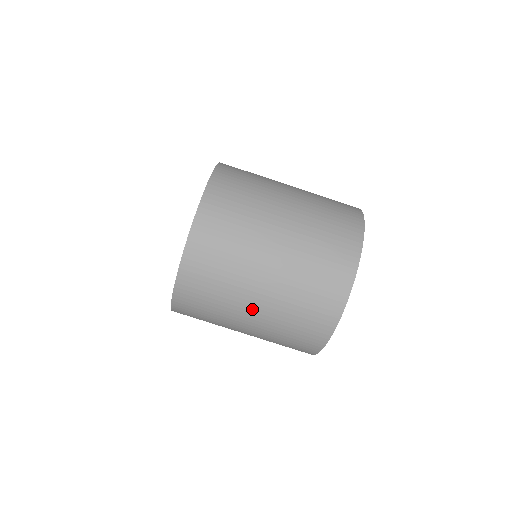
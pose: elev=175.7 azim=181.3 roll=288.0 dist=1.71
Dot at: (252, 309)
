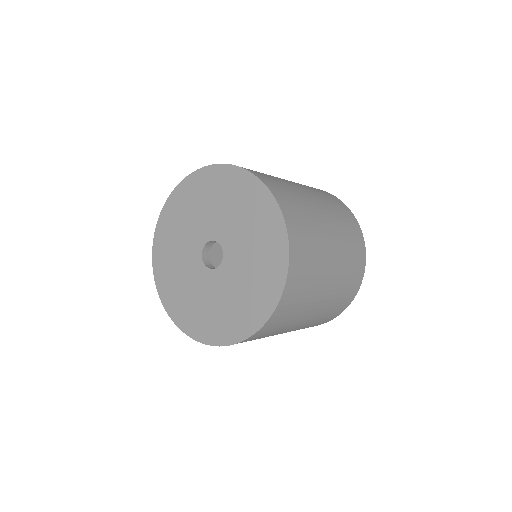
Dot at: (299, 325)
